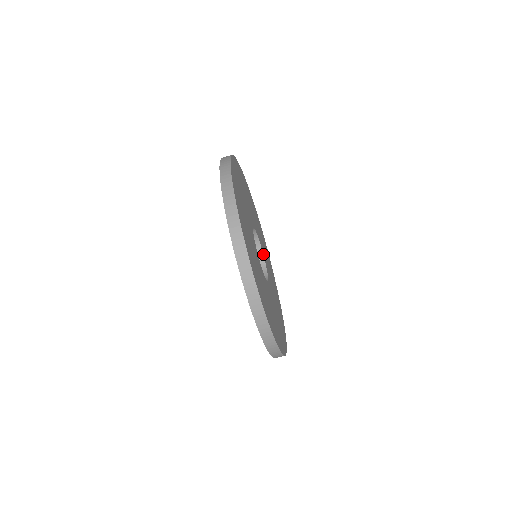
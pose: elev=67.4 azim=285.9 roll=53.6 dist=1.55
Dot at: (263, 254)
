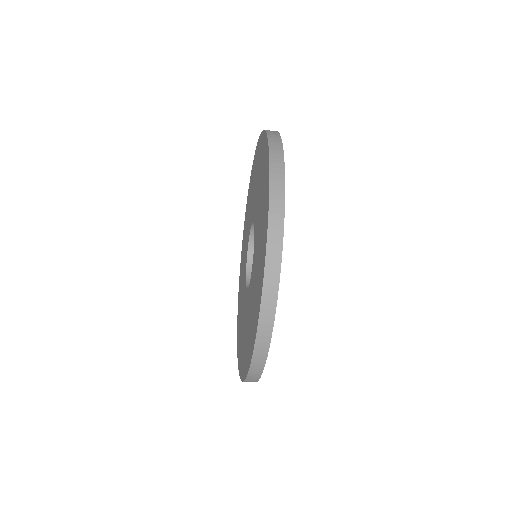
Dot at: occluded
